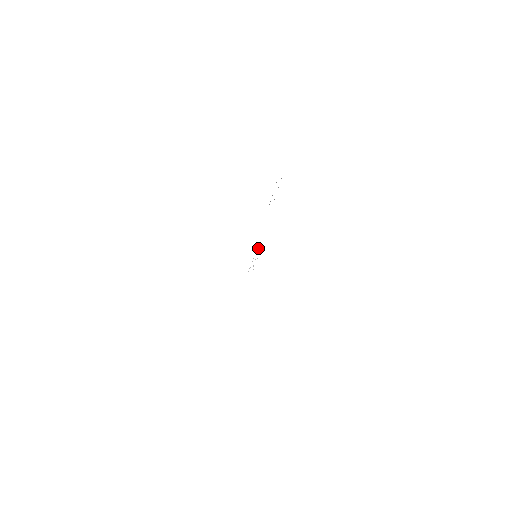
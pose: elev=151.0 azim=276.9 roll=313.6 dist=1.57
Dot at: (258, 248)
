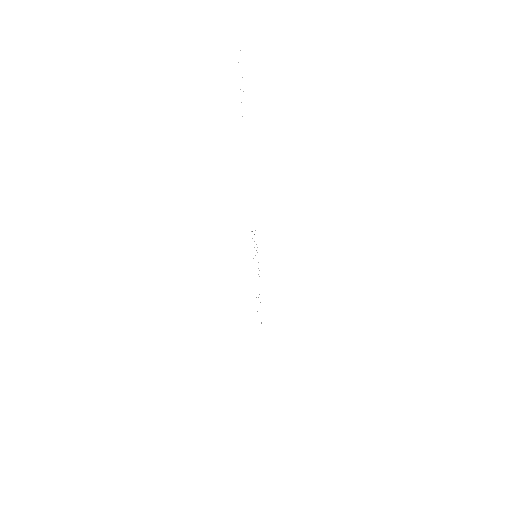
Dot at: occluded
